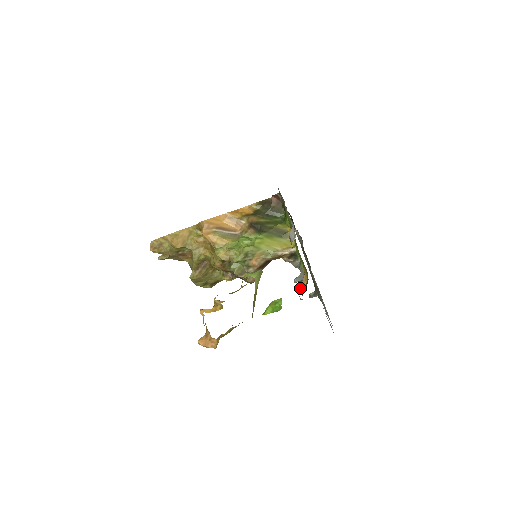
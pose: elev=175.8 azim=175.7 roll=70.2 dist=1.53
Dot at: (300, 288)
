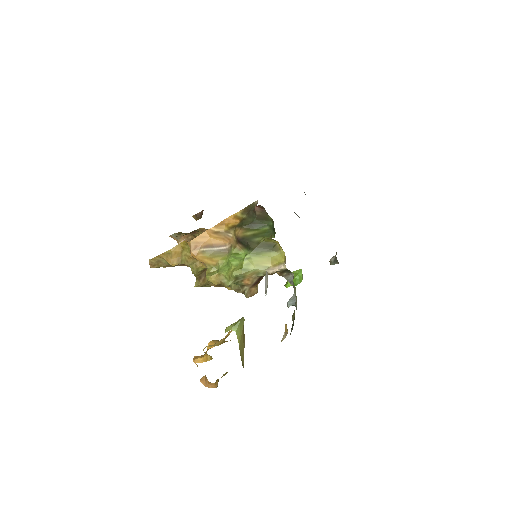
Dot at: (283, 335)
